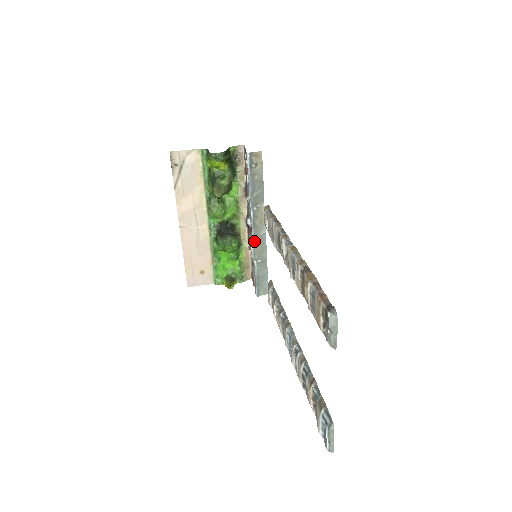
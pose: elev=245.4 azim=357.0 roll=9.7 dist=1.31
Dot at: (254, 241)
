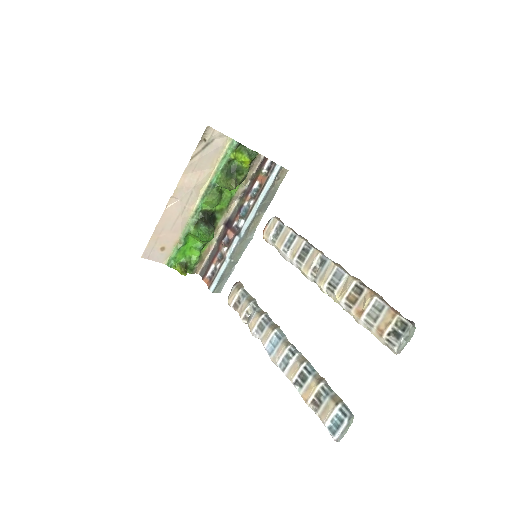
Dot at: (239, 241)
